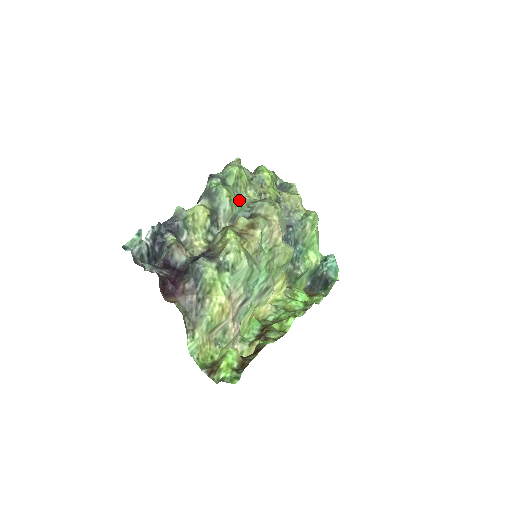
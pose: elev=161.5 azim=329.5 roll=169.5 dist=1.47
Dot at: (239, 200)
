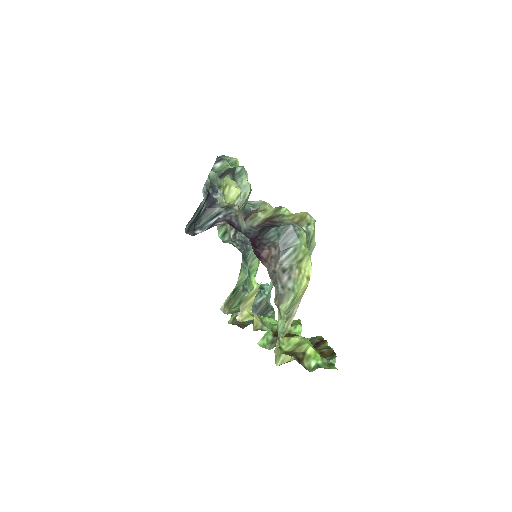
Dot at: occluded
